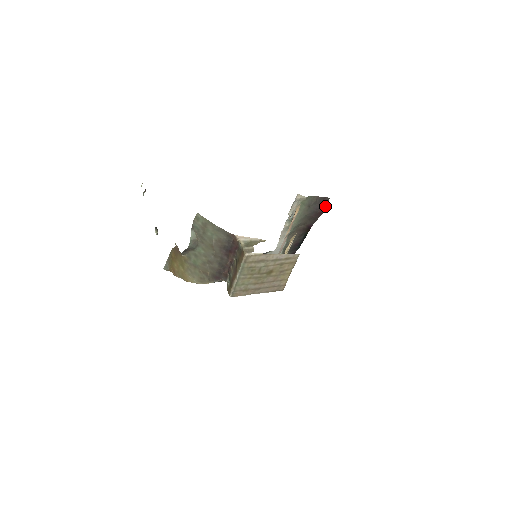
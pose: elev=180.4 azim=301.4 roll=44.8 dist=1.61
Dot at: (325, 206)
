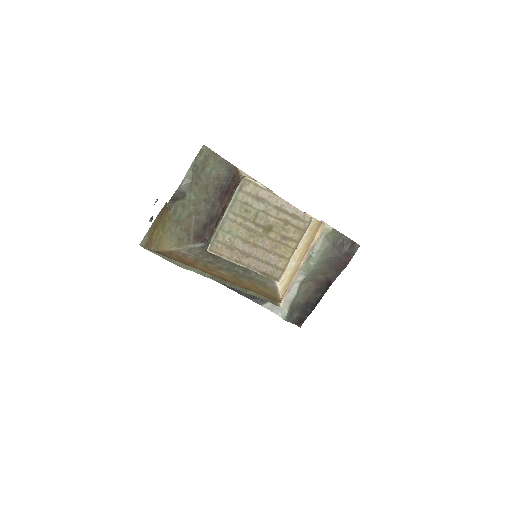
Dot at: (353, 255)
